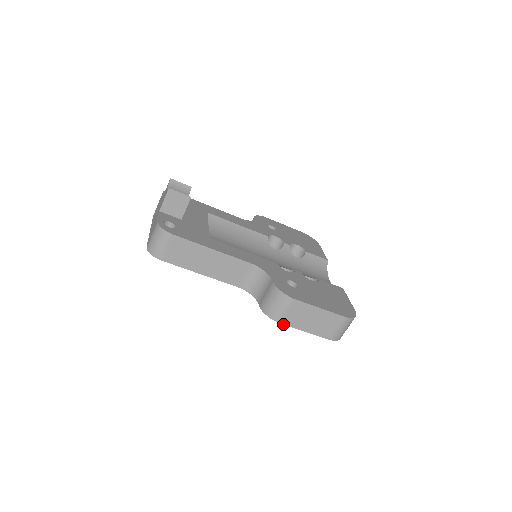
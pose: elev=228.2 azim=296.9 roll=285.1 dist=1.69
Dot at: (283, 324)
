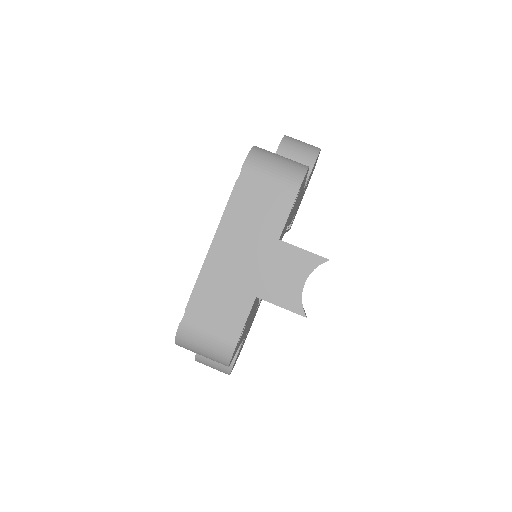
Dot at: occluded
